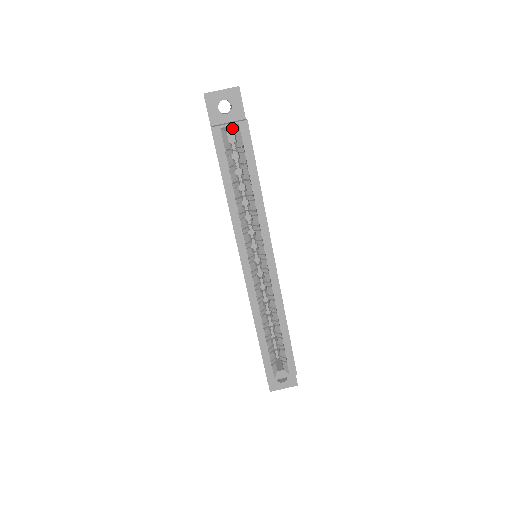
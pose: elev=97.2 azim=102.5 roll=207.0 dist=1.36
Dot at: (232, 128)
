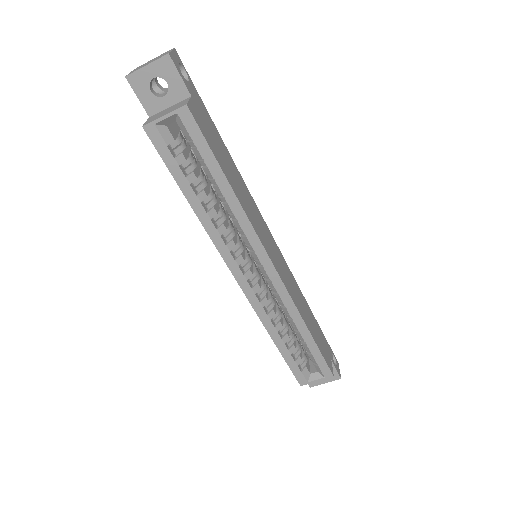
Dot at: (171, 119)
